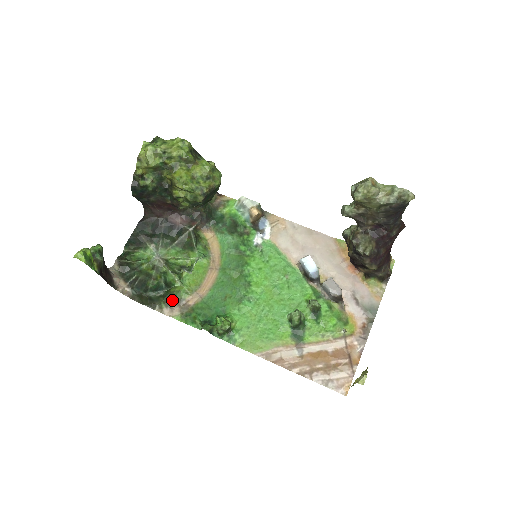
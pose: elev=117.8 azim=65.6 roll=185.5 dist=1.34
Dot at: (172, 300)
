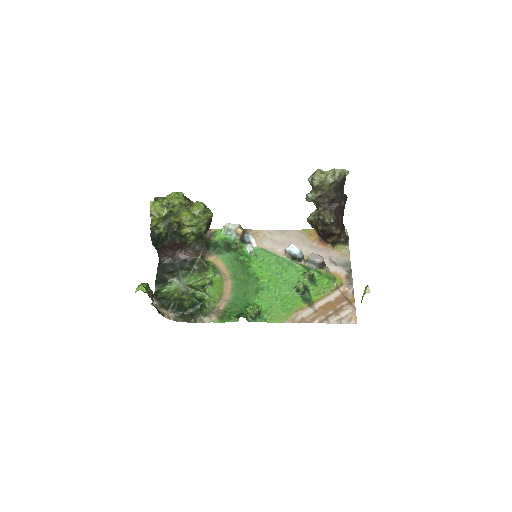
Dot at: (207, 311)
